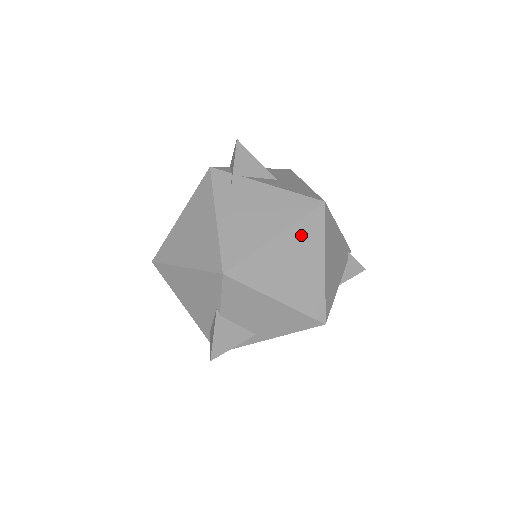
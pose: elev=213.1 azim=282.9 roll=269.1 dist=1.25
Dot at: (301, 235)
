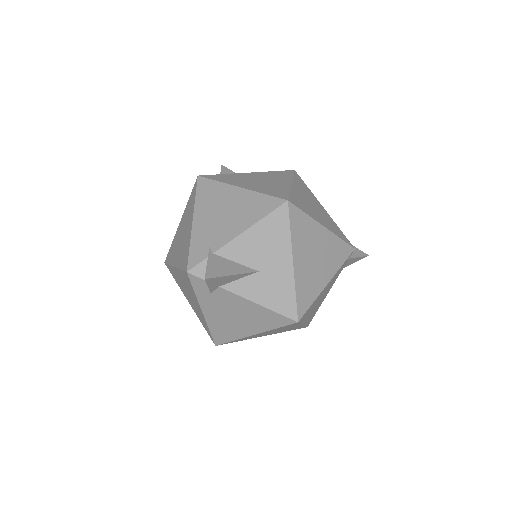
Dot at: (277, 329)
